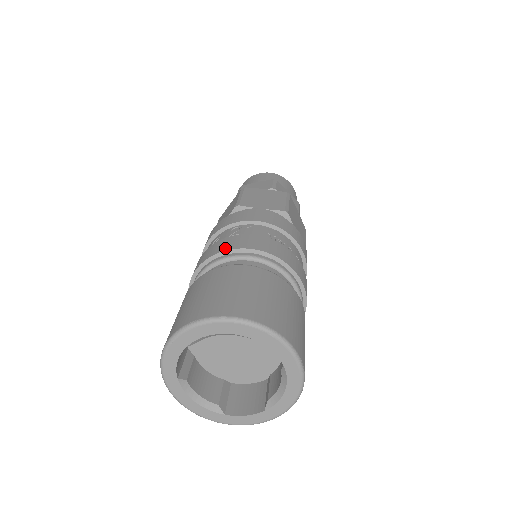
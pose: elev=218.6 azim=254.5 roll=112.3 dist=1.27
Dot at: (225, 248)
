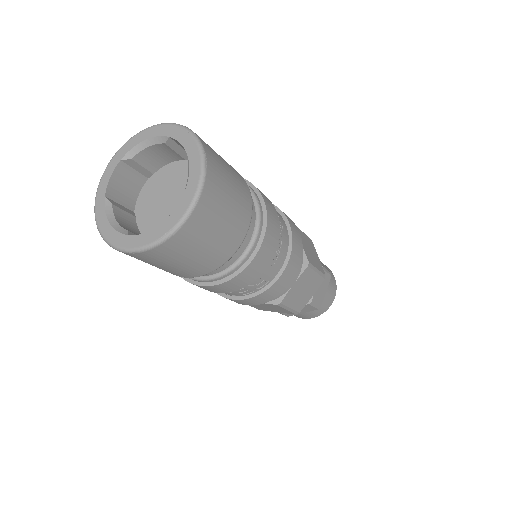
Dot at: occluded
